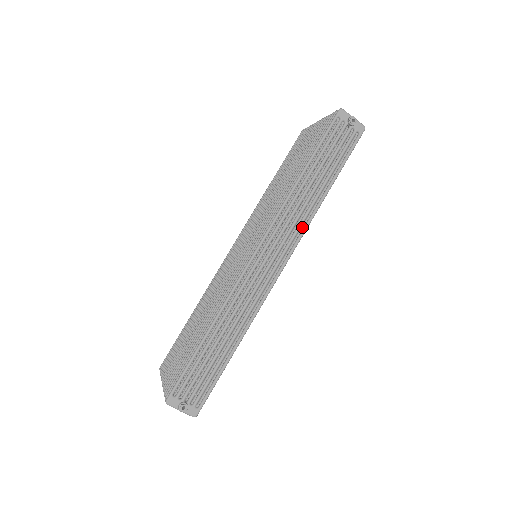
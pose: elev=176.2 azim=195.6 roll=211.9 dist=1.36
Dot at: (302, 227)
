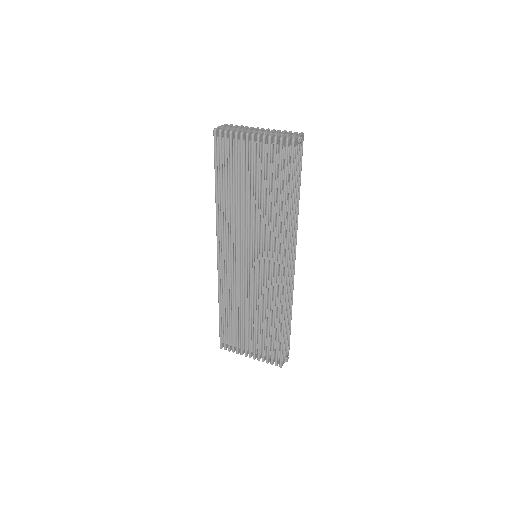
Dot at: occluded
